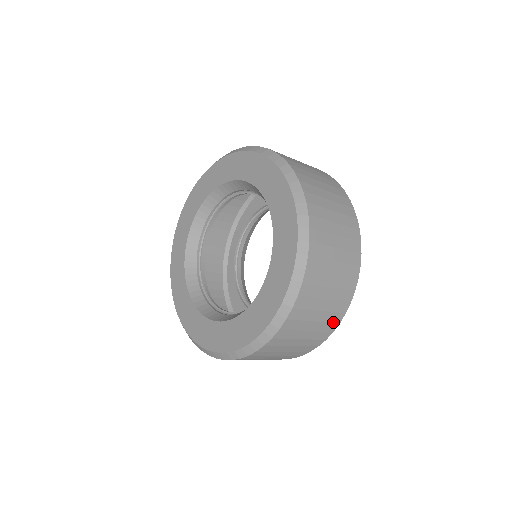
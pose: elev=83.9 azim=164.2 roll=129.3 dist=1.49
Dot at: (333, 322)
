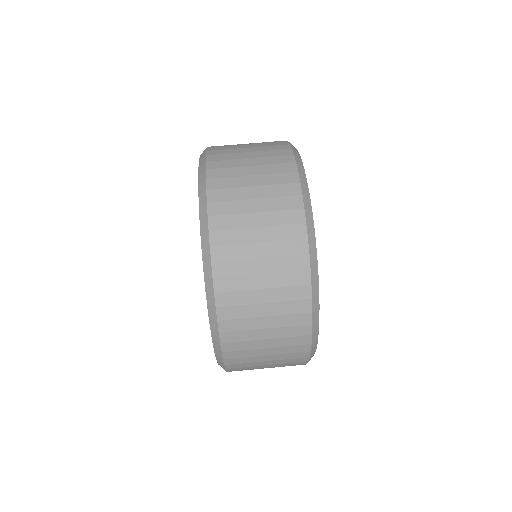
Dot at: (297, 285)
